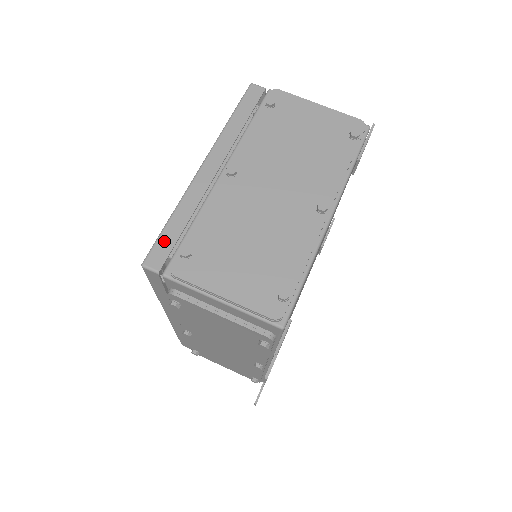
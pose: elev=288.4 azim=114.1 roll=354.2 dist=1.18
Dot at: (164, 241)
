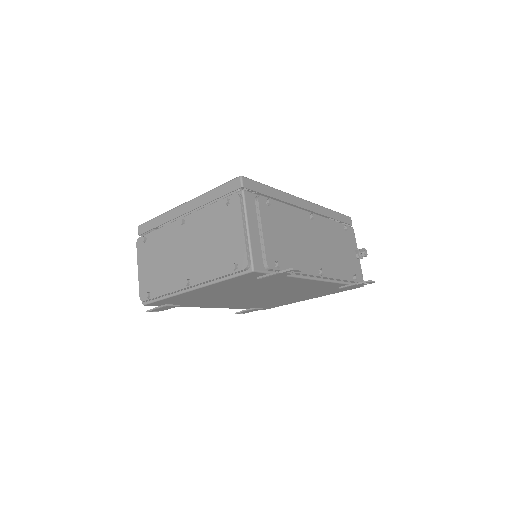
Dot at: (148, 225)
